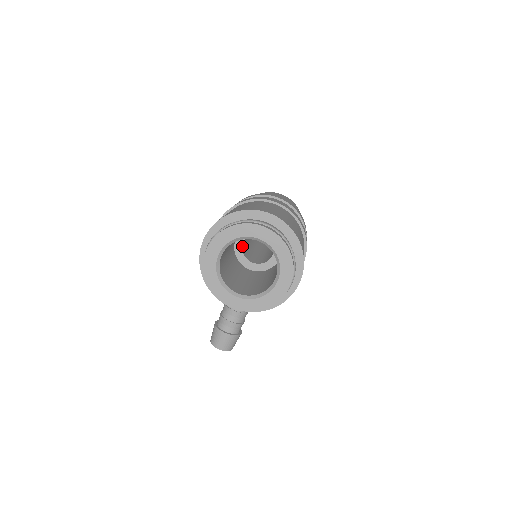
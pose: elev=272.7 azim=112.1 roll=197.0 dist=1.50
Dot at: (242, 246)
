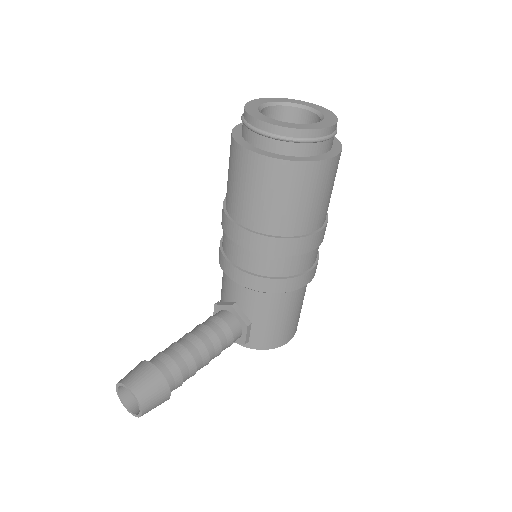
Dot at: occluded
